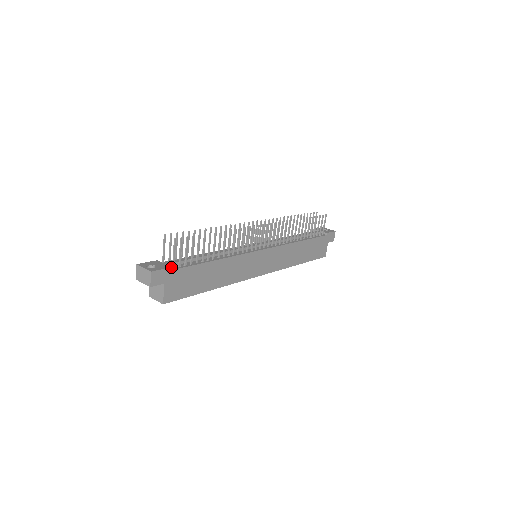
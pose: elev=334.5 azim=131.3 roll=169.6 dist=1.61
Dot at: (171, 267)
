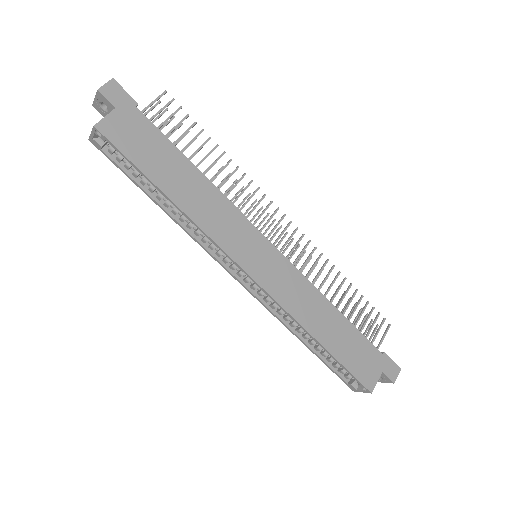
Dot at: occluded
